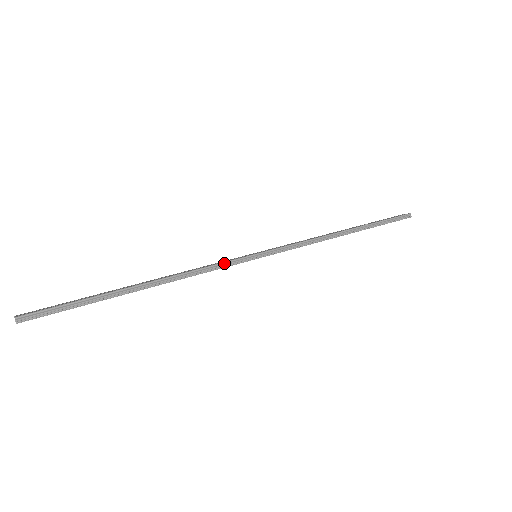
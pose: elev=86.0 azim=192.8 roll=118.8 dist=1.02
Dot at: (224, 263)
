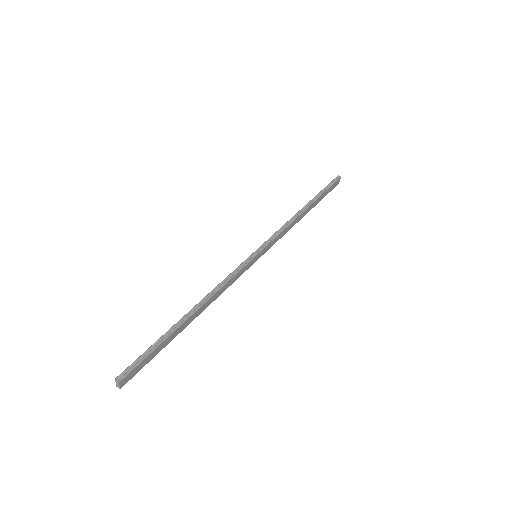
Dot at: (236, 269)
